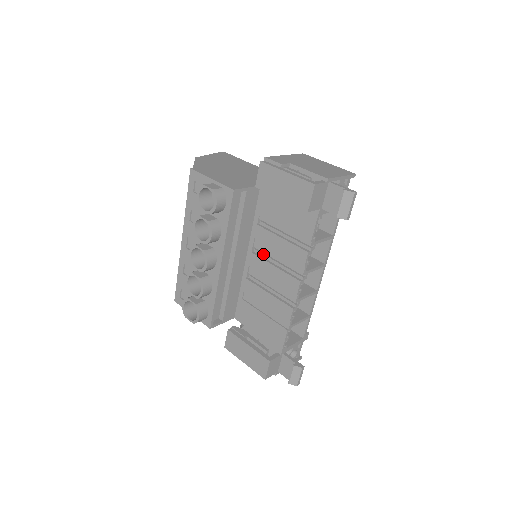
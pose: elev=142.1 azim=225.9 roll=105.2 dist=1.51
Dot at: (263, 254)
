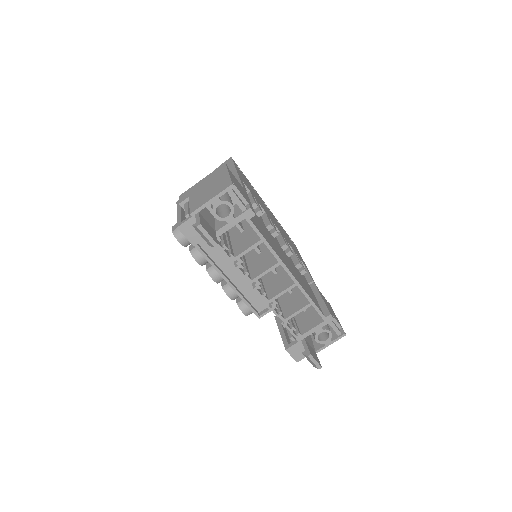
Dot at: occluded
